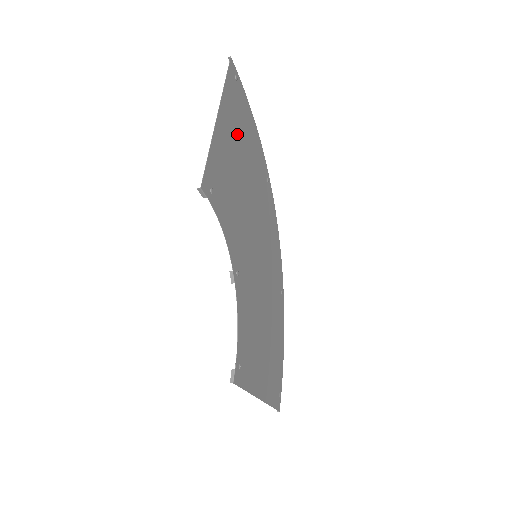
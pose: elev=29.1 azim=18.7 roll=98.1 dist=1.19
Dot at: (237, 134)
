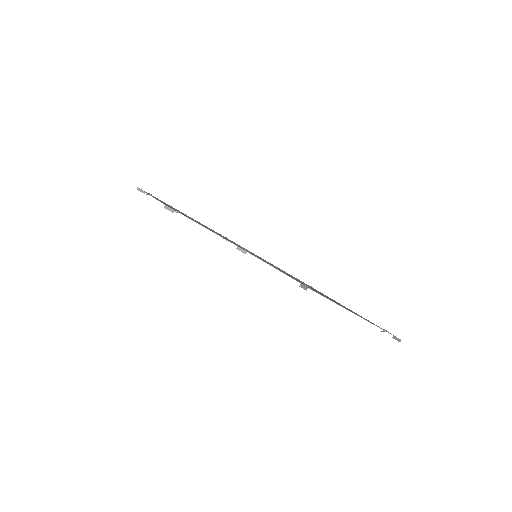
Dot at: occluded
